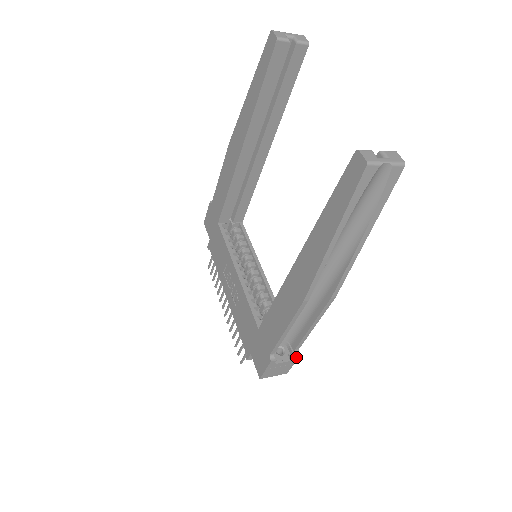
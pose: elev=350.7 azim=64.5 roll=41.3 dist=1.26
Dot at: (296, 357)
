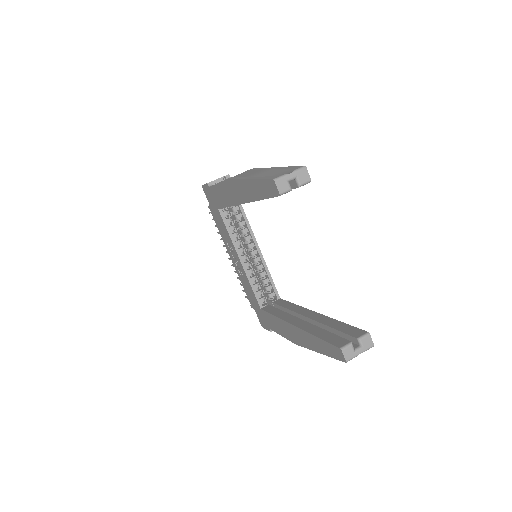
Dot at: occluded
